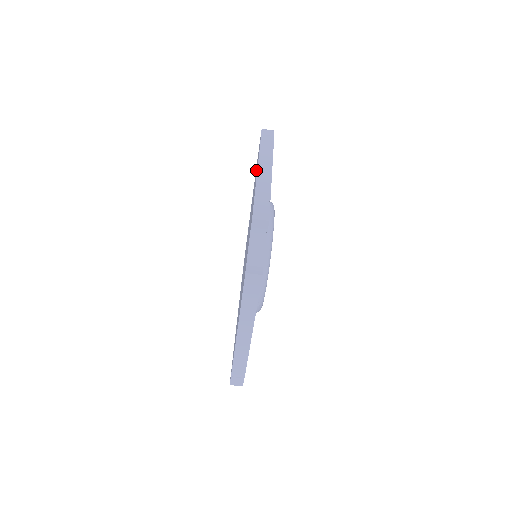
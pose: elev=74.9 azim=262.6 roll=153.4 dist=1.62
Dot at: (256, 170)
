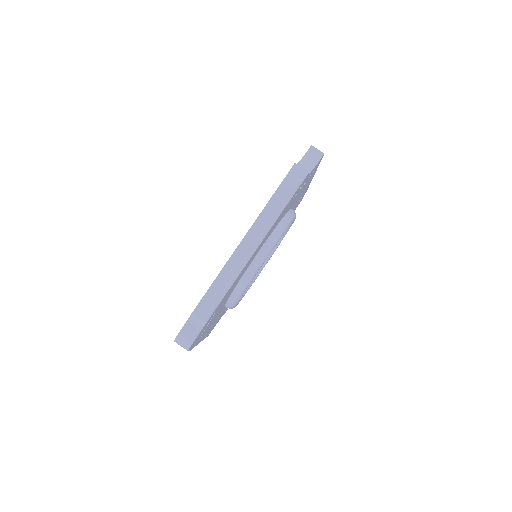
Dot at: occluded
